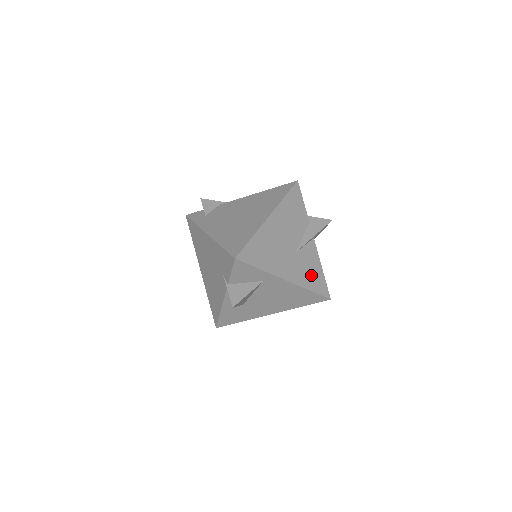
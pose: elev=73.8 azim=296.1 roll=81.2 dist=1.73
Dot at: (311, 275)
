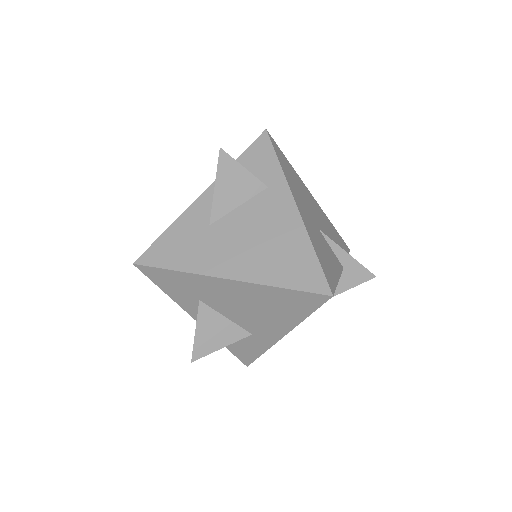
Dot at: (323, 255)
